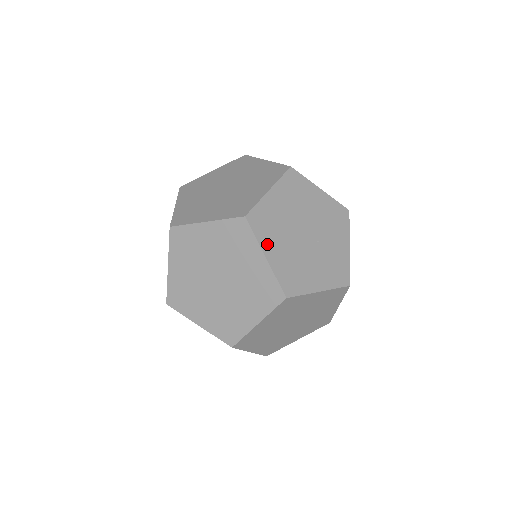
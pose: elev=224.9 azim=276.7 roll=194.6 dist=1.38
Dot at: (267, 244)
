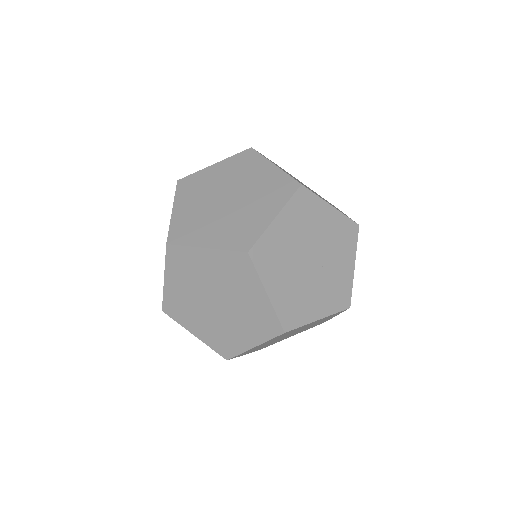
Dot at: (269, 279)
